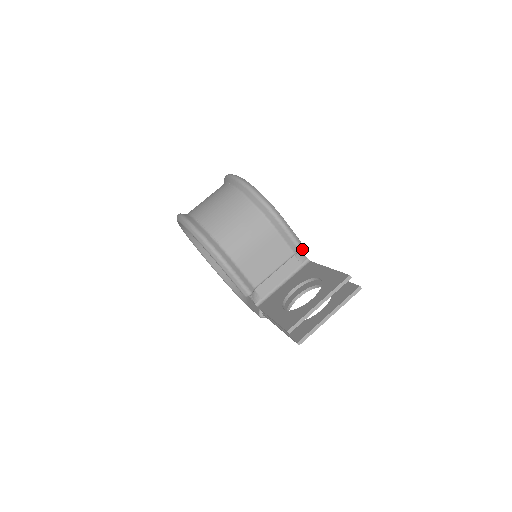
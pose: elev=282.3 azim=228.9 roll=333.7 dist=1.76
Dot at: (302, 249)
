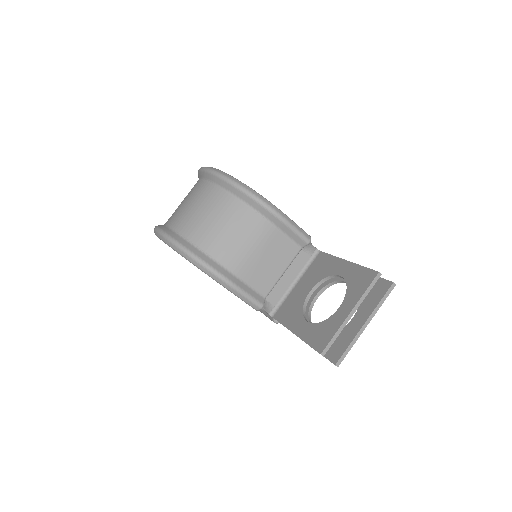
Dot at: (310, 241)
